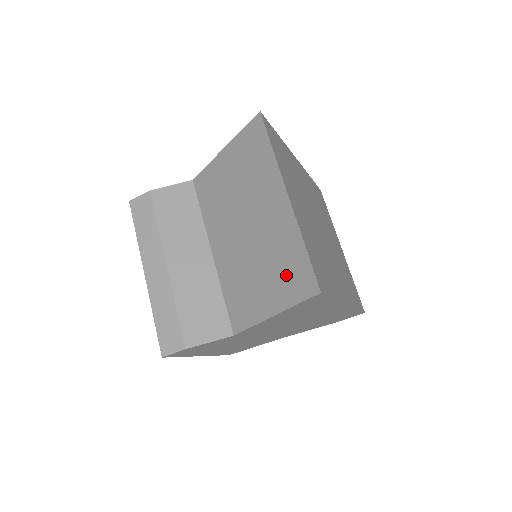
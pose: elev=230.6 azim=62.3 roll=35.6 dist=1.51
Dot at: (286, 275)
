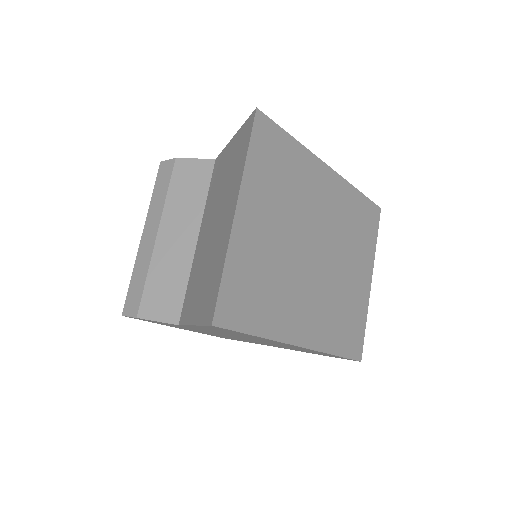
Dot at: (208, 291)
